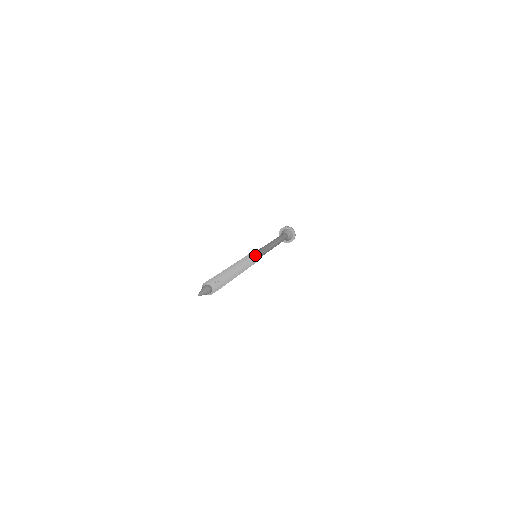
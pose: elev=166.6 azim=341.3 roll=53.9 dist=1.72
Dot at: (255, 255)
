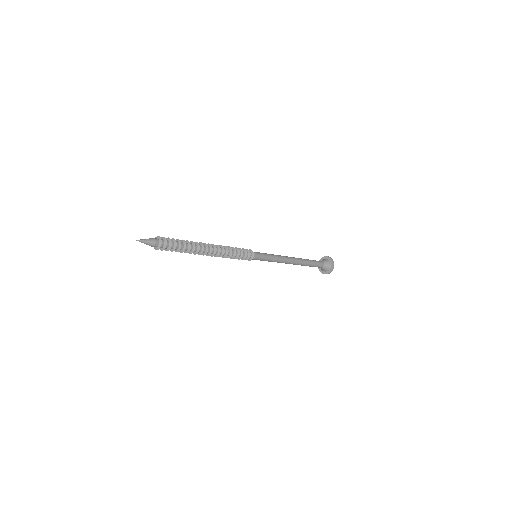
Dot at: (251, 251)
